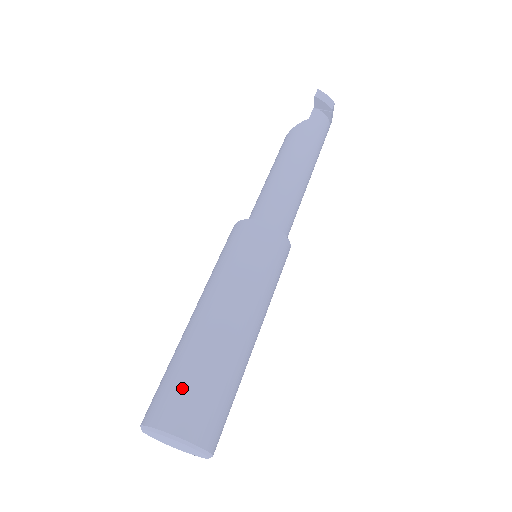
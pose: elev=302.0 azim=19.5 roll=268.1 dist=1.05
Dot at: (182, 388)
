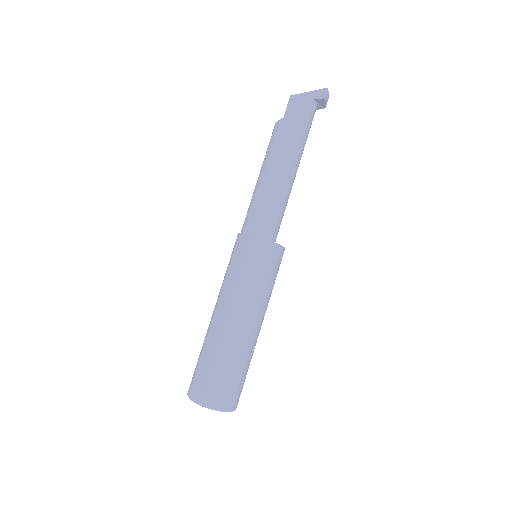
Dot at: (234, 383)
